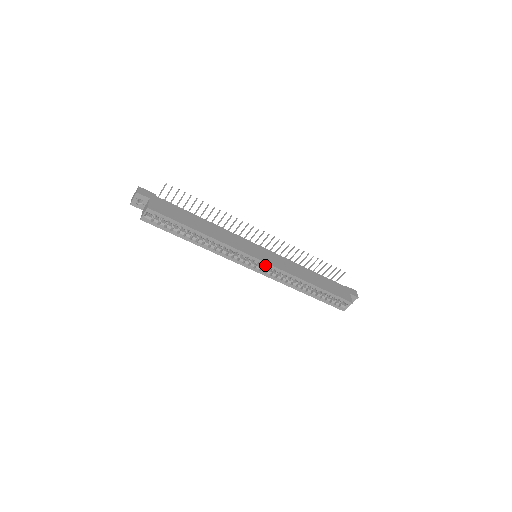
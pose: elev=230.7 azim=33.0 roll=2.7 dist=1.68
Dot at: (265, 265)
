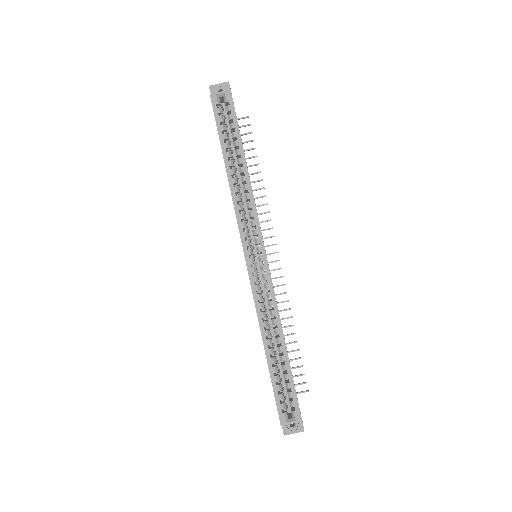
Dot at: (264, 264)
